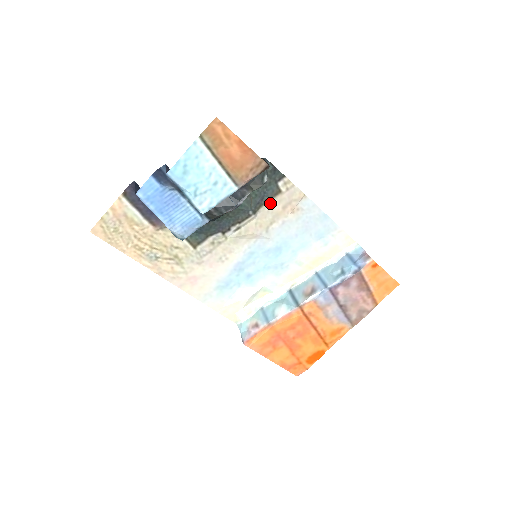
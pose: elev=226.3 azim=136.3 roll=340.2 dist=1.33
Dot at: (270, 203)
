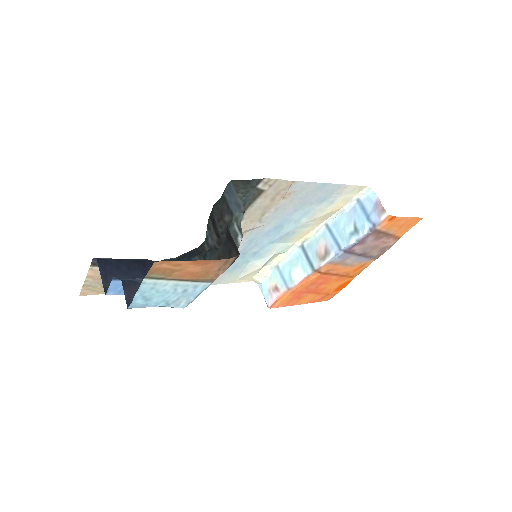
Dot at: (255, 203)
